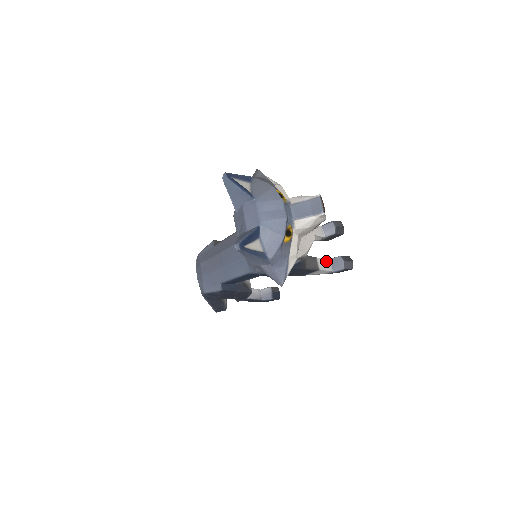
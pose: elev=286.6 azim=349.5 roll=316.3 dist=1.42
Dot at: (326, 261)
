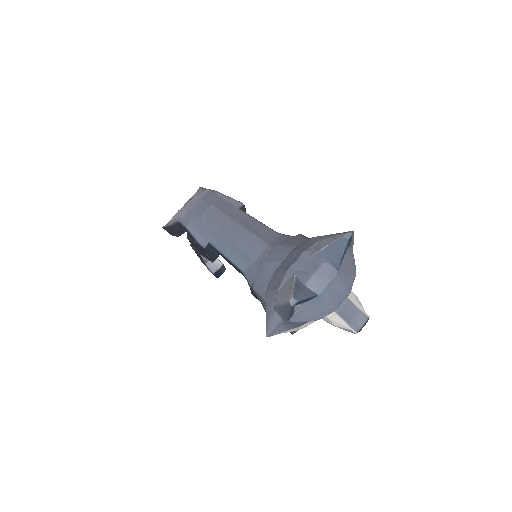
Dot at: occluded
